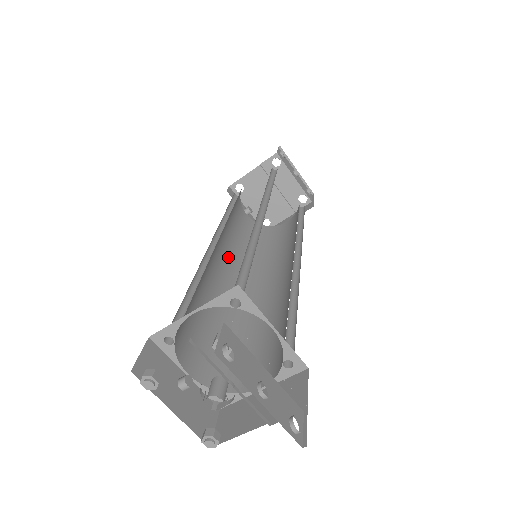
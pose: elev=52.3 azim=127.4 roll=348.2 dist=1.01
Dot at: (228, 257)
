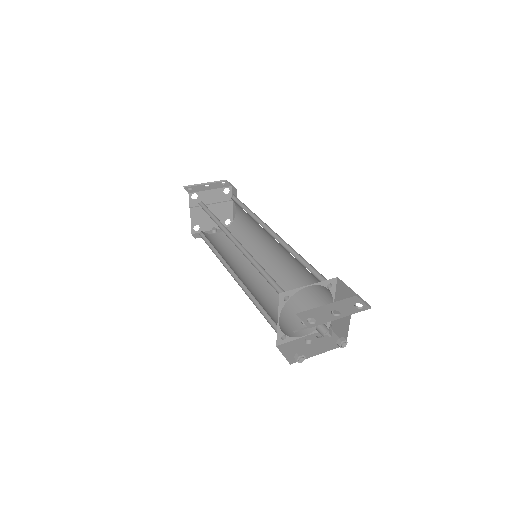
Dot at: (244, 268)
